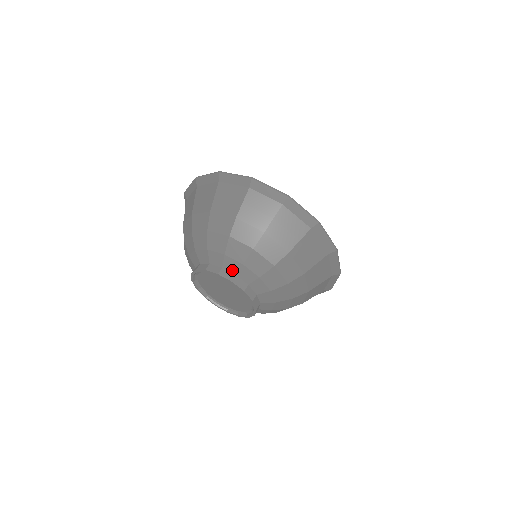
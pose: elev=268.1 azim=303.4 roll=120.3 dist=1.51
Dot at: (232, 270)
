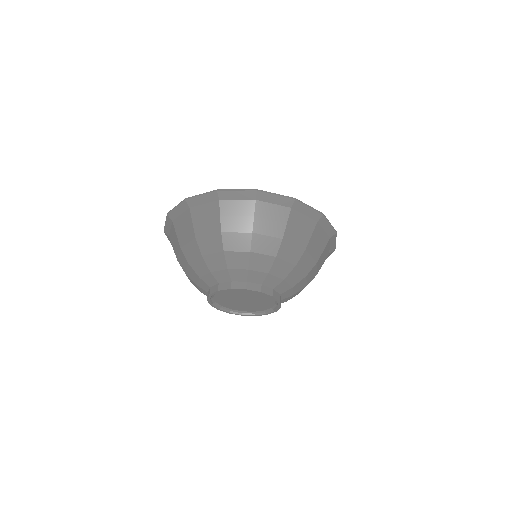
Dot at: (257, 281)
